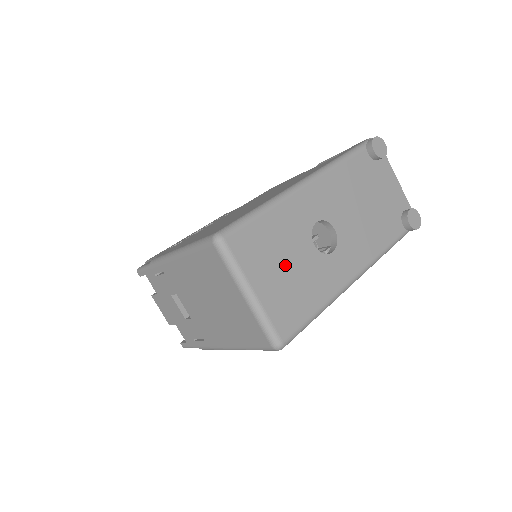
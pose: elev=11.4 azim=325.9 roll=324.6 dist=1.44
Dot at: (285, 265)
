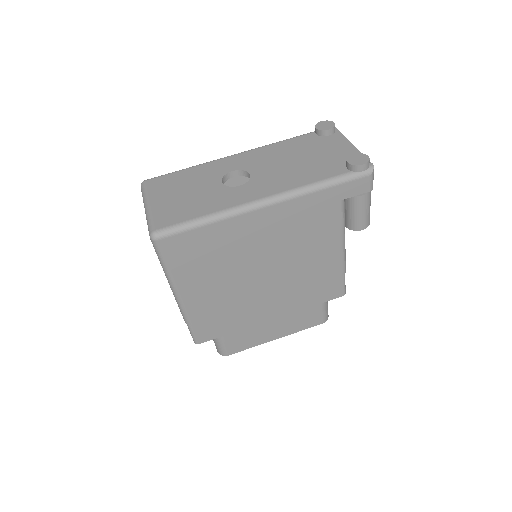
Dot at: (186, 192)
